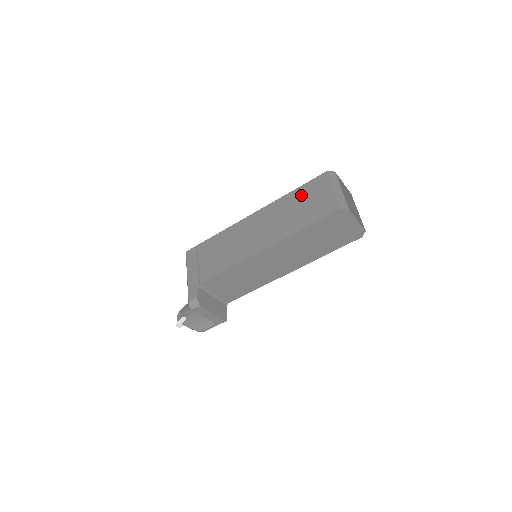
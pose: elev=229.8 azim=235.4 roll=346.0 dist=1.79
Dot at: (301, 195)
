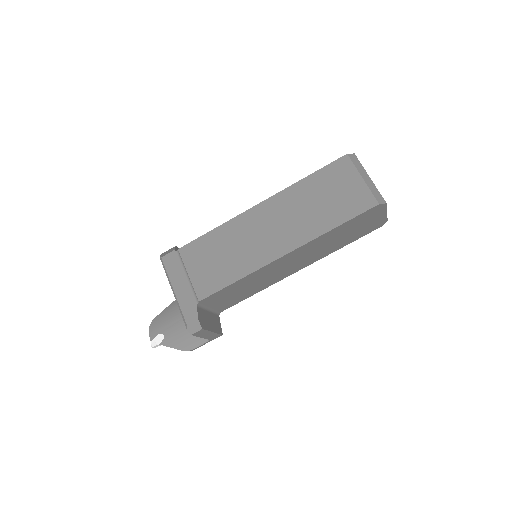
Dot at: (319, 184)
